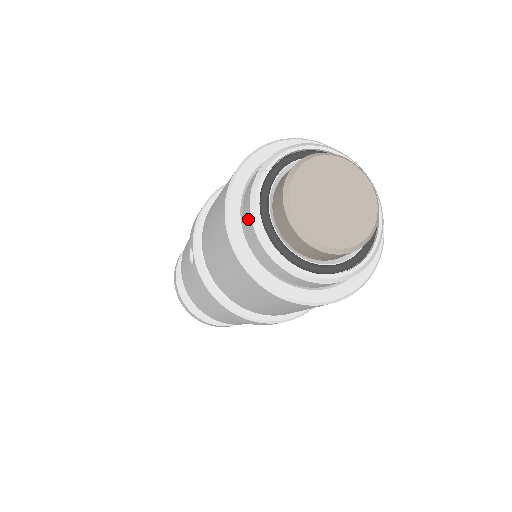
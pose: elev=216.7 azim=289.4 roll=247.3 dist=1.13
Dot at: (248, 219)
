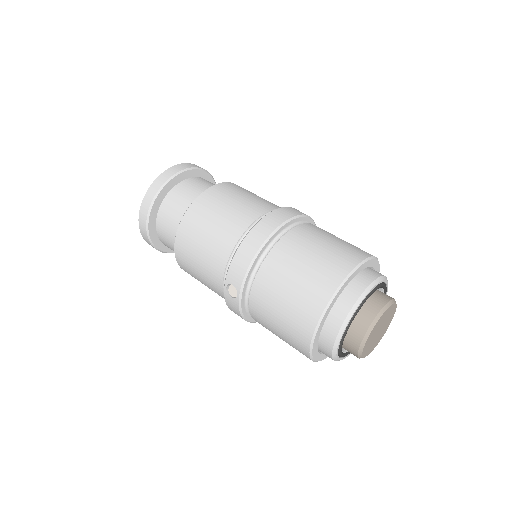
Dot at: (329, 341)
